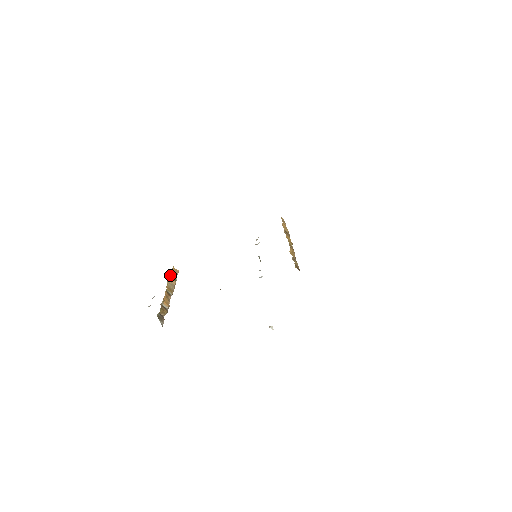
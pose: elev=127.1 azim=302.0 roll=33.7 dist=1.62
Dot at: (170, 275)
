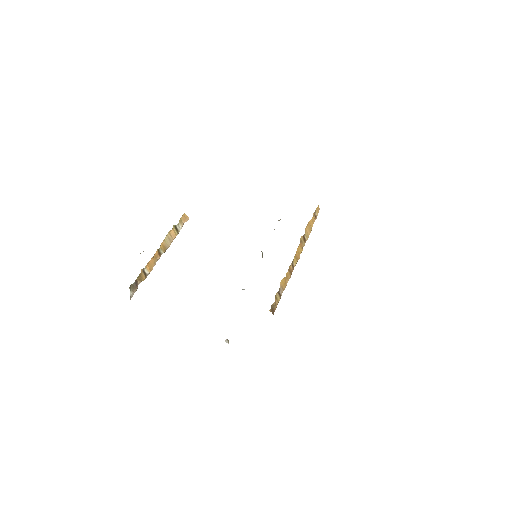
Dot at: (174, 226)
